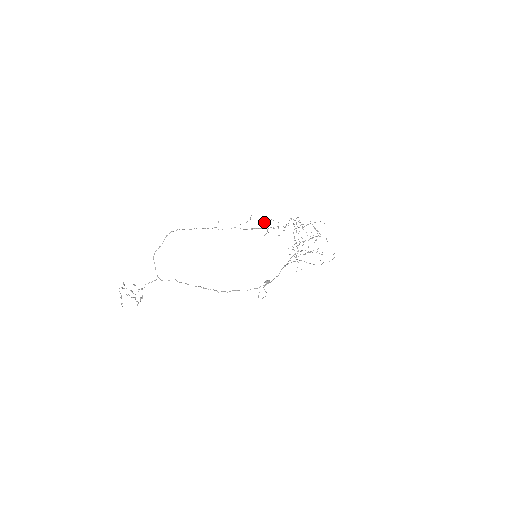
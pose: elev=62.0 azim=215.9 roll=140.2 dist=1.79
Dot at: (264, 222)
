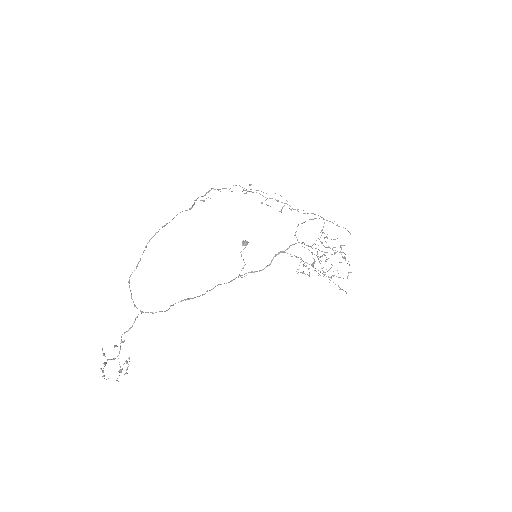
Dot at: occluded
